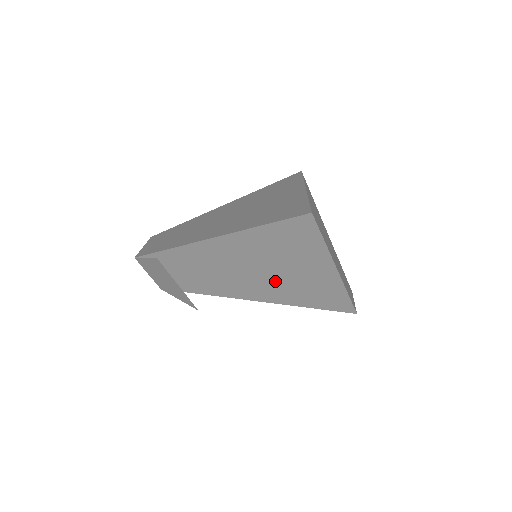
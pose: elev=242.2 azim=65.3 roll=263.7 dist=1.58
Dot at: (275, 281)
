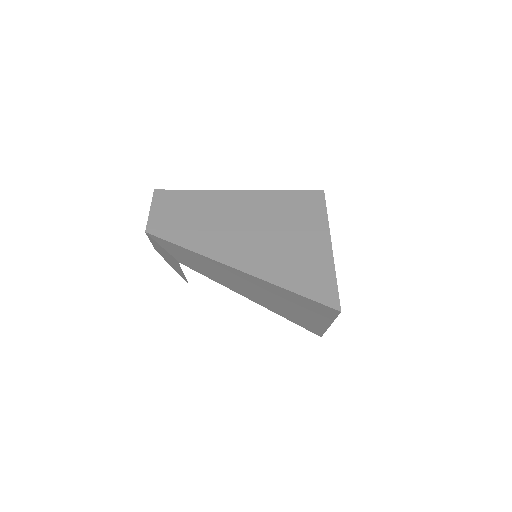
Dot at: (272, 303)
